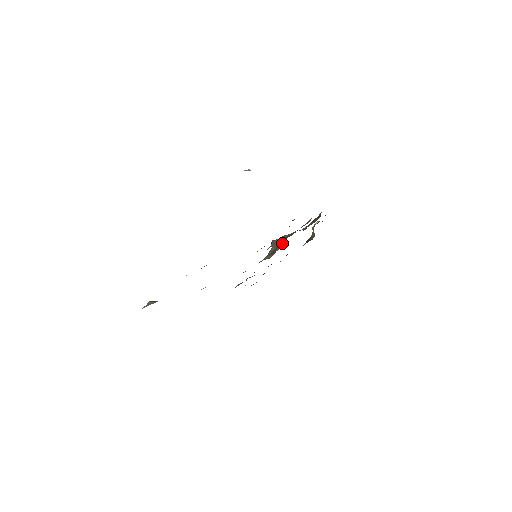
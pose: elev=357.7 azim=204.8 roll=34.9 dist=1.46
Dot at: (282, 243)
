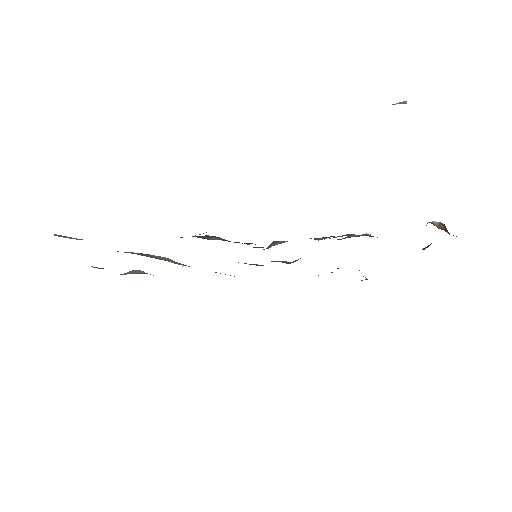
Dot at: occluded
